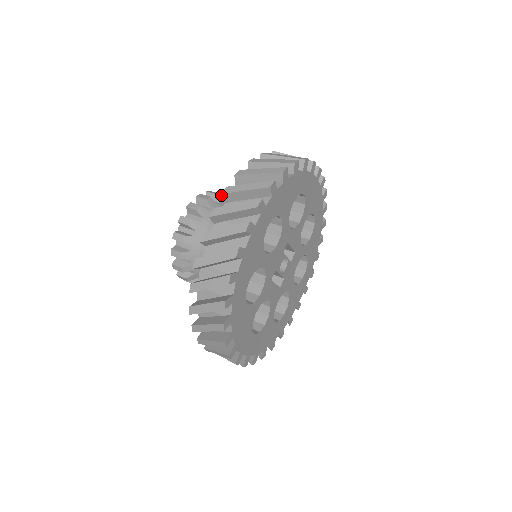
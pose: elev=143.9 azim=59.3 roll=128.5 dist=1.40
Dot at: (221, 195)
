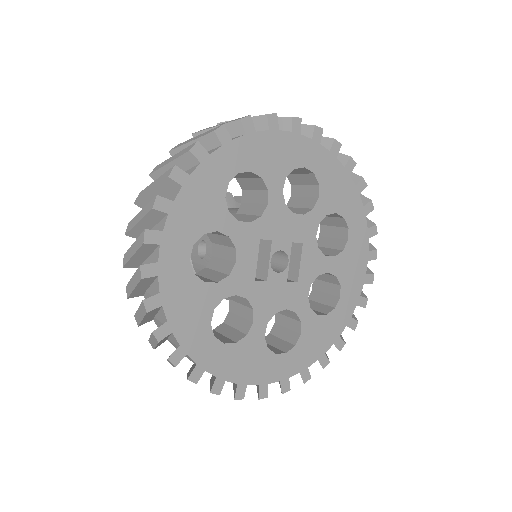
Dot at: occluded
